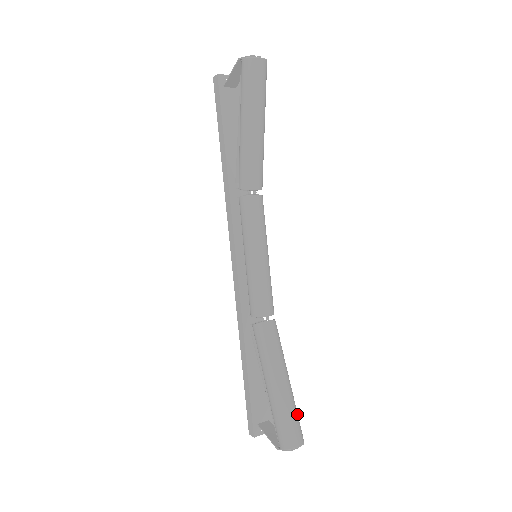
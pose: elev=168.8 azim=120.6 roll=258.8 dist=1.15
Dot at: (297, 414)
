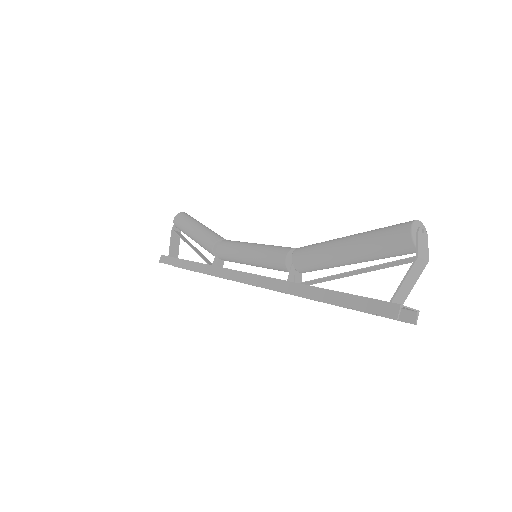
Dot at: occluded
